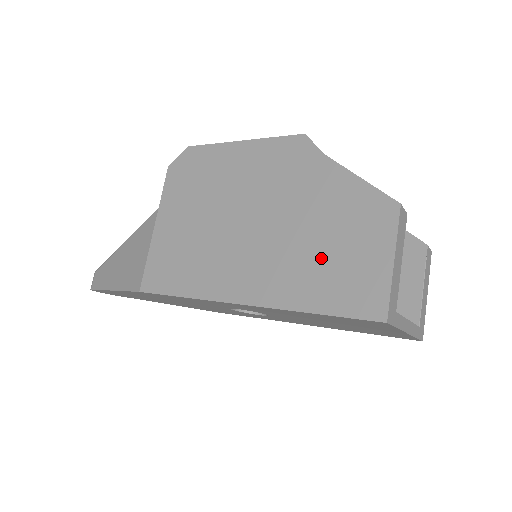
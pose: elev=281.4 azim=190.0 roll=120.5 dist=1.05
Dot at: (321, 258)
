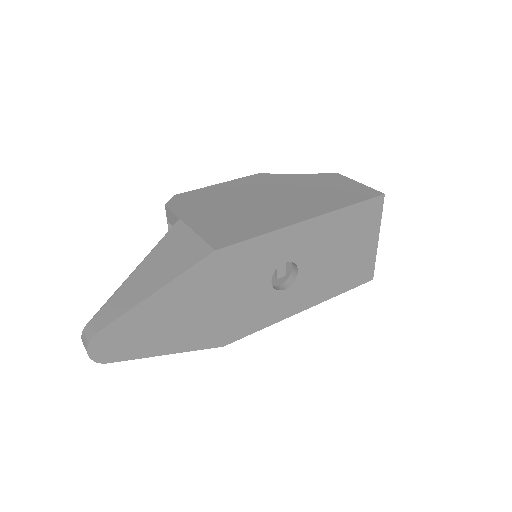
Dot at: (328, 193)
